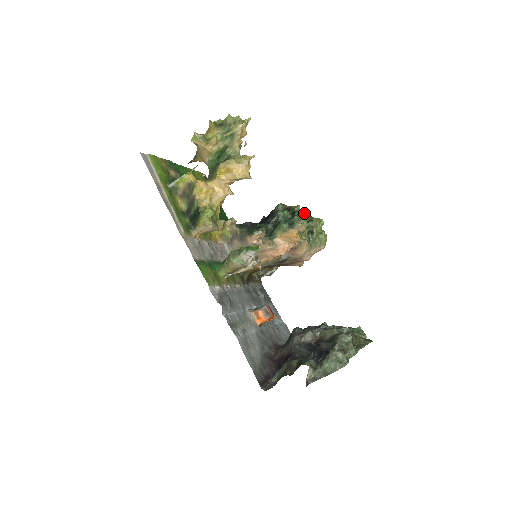
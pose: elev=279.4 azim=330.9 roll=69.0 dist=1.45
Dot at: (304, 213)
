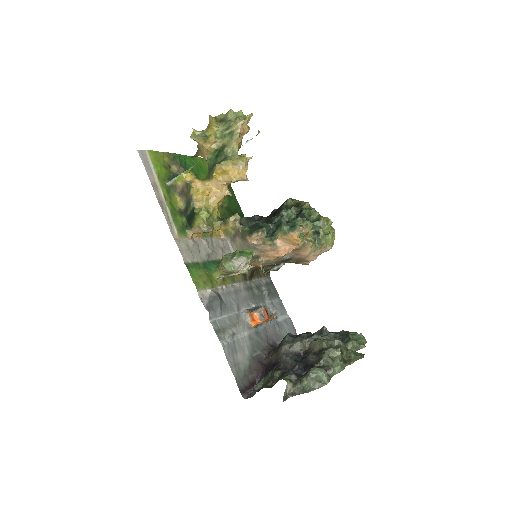
Dot at: (313, 211)
